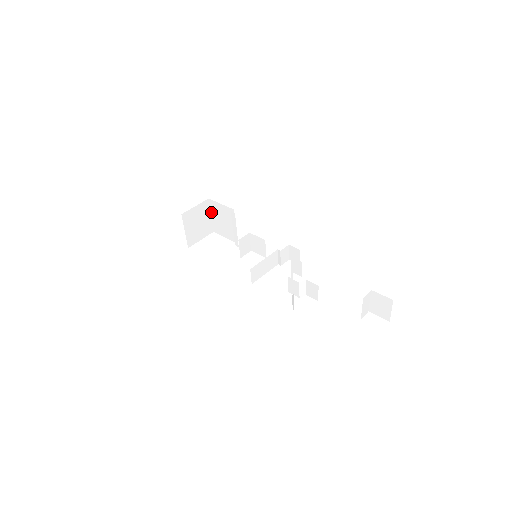
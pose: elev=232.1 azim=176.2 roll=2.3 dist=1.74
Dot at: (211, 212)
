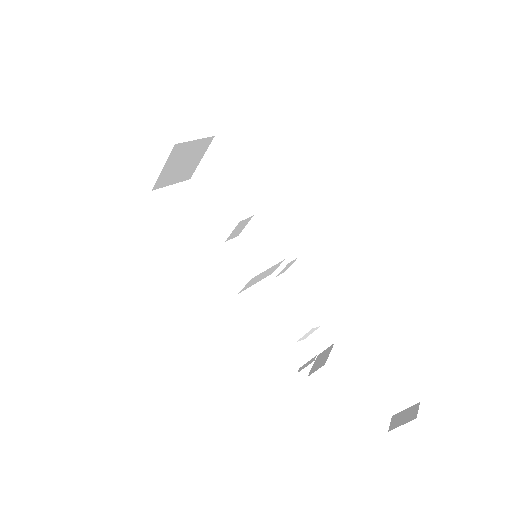
Dot at: (205, 154)
